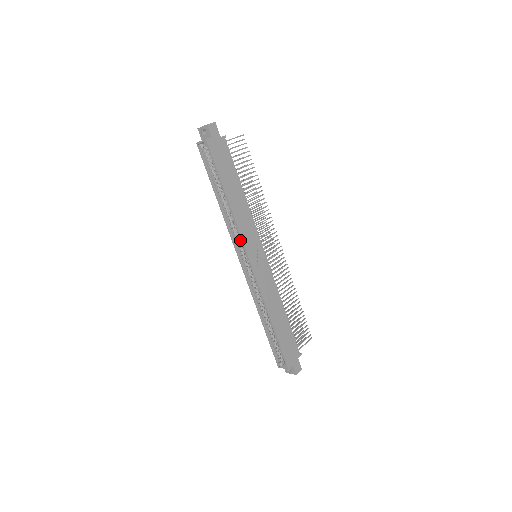
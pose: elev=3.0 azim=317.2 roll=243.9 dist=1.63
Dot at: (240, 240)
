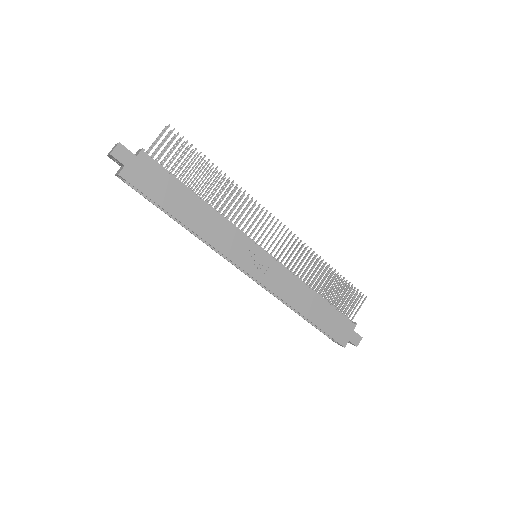
Dot at: (226, 255)
